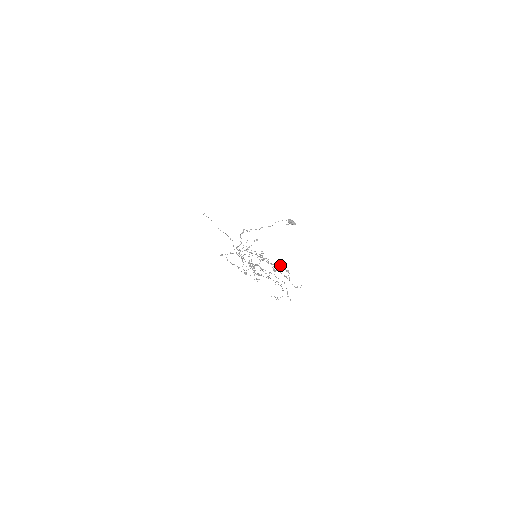
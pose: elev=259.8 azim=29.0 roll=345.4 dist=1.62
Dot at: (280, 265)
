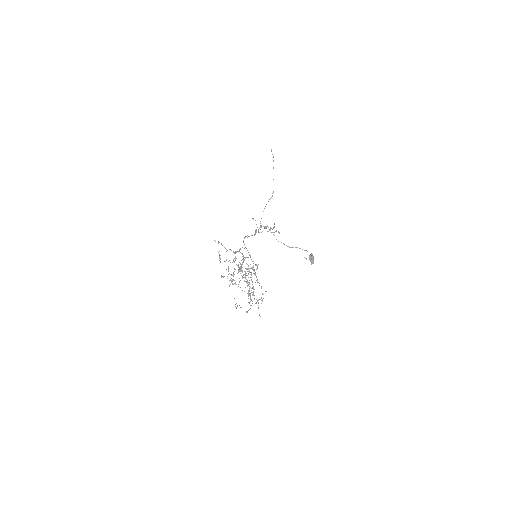
Dot at: occluded
